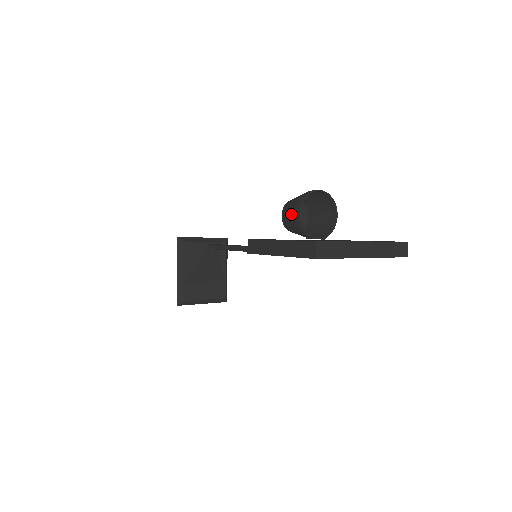
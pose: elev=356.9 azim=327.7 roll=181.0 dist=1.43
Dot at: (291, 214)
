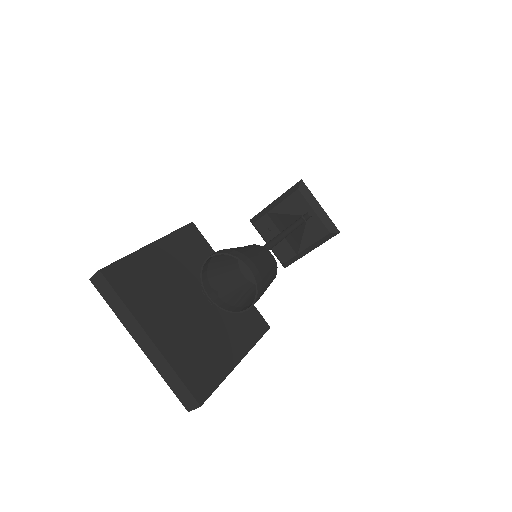
Dot at: occluded
